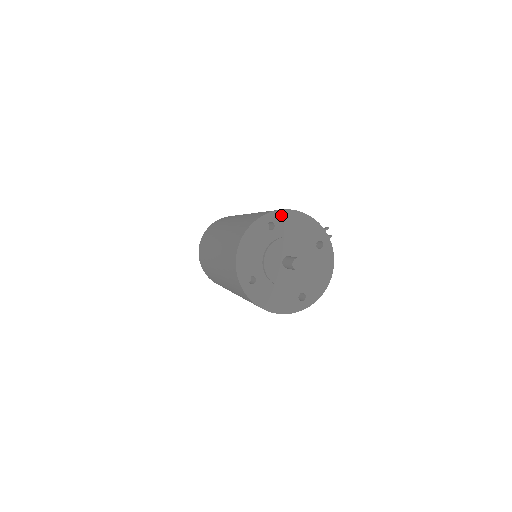
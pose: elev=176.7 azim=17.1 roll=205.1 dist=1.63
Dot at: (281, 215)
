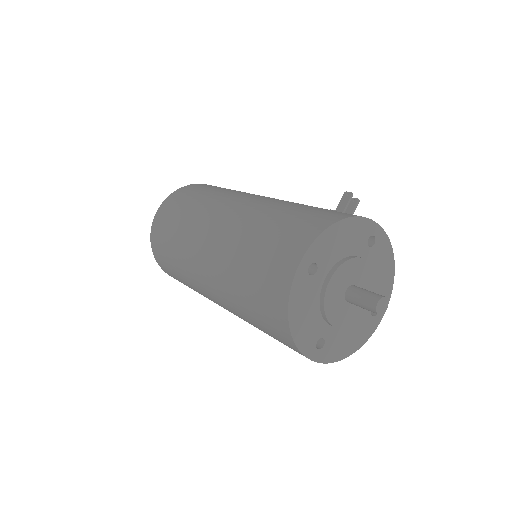
Dot at: (318, 246)
